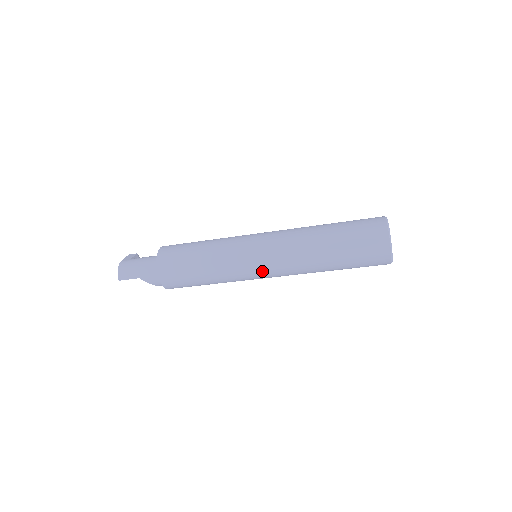
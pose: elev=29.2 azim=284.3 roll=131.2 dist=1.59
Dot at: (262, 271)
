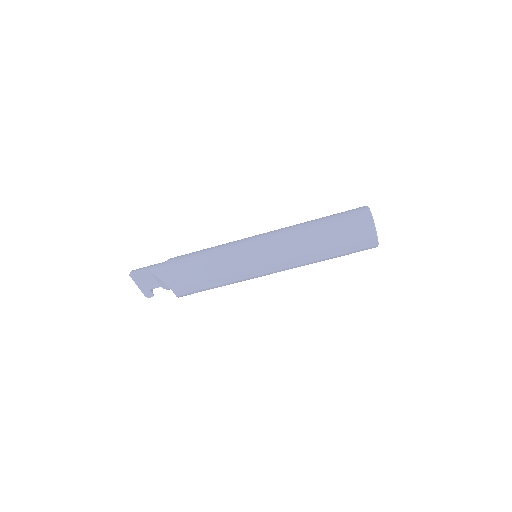
Dot at: (258, 248)
